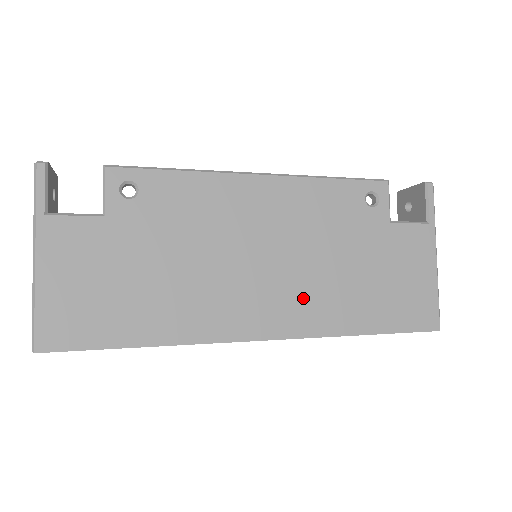
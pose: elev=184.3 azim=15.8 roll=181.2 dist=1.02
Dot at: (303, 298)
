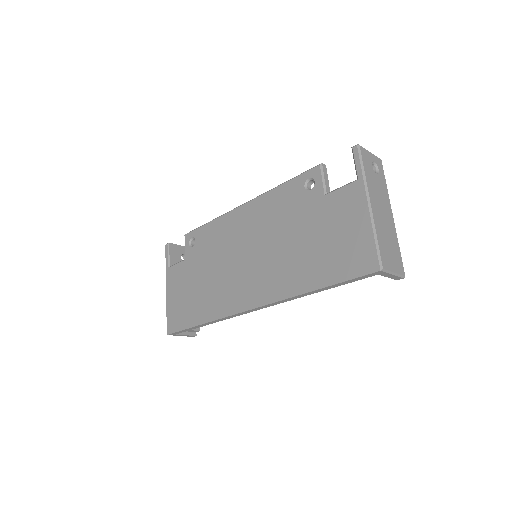
Dot at: (271, 274)
